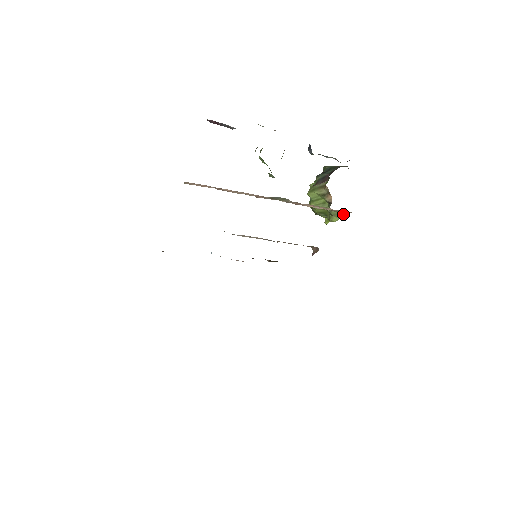
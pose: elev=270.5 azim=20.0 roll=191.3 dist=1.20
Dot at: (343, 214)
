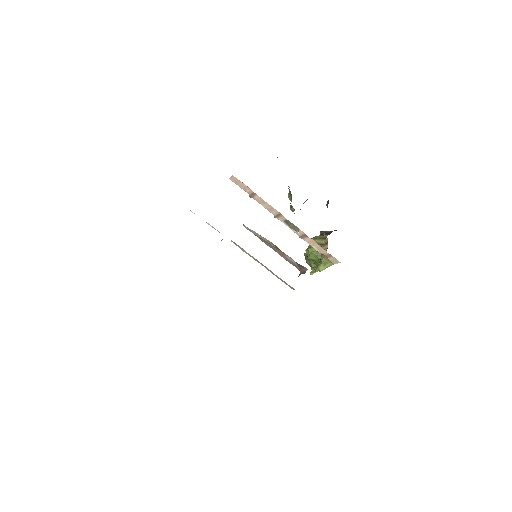
Dot at: (330, 265)
